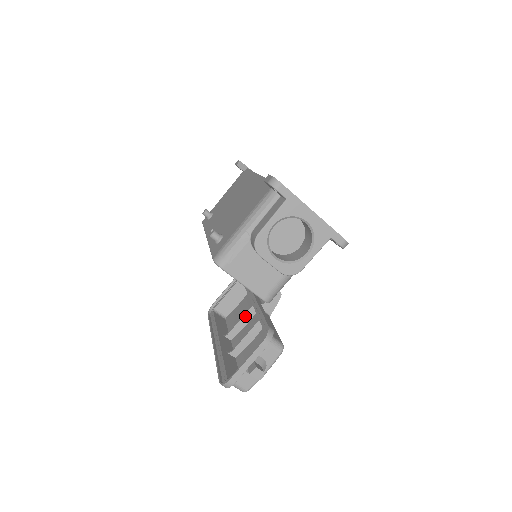
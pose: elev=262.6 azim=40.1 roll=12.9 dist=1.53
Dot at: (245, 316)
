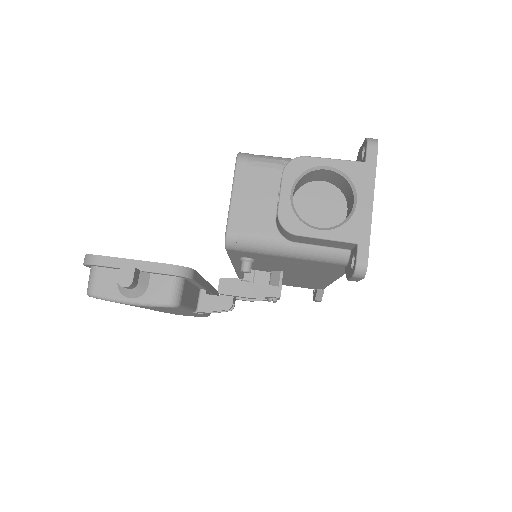
Dot at: occluded
